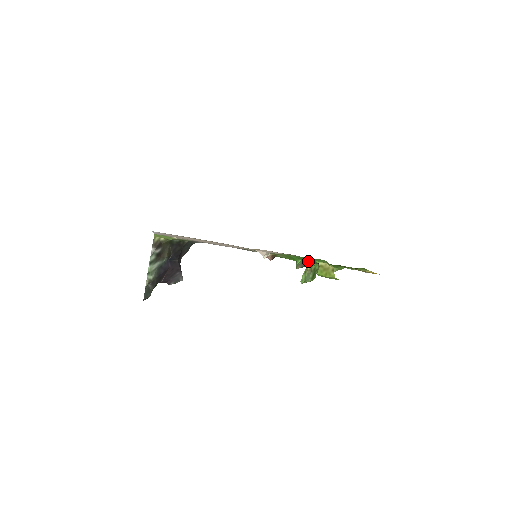
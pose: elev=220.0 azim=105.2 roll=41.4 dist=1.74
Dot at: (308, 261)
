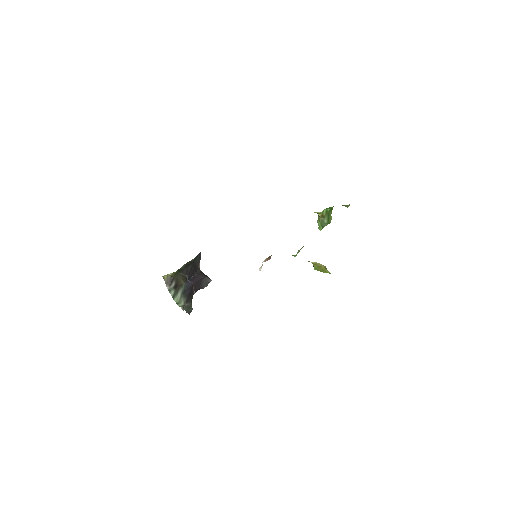
Dot at: occluded
